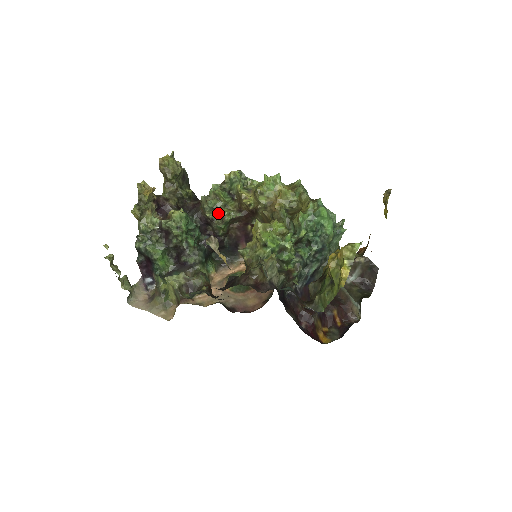
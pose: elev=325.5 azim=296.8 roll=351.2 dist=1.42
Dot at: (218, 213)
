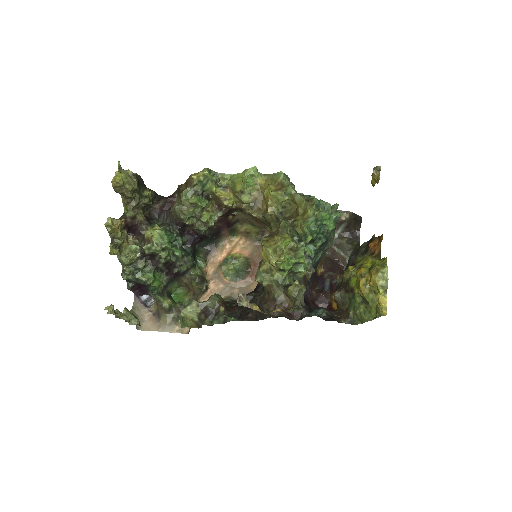
Dot at: occluded
